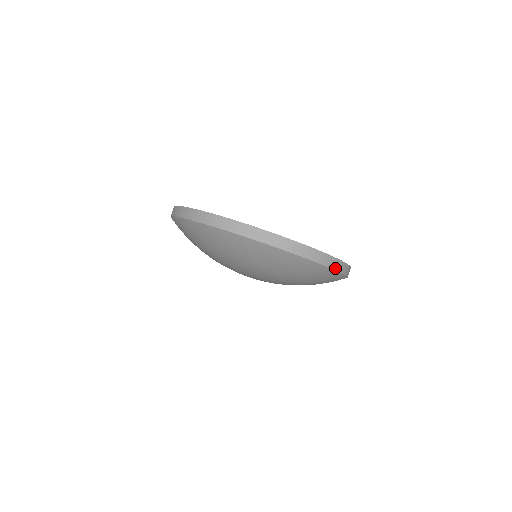
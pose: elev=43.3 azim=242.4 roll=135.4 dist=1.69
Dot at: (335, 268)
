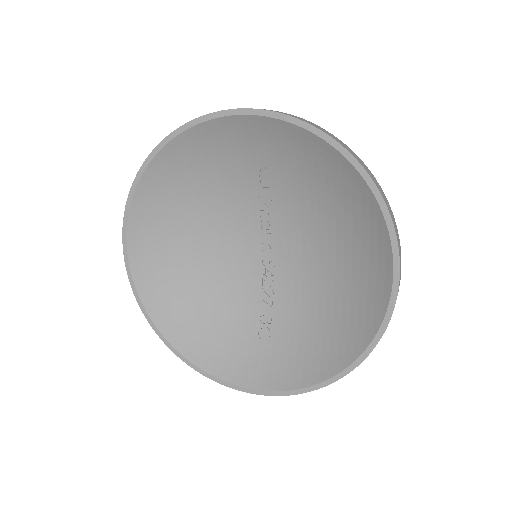
Dot at: occluded
